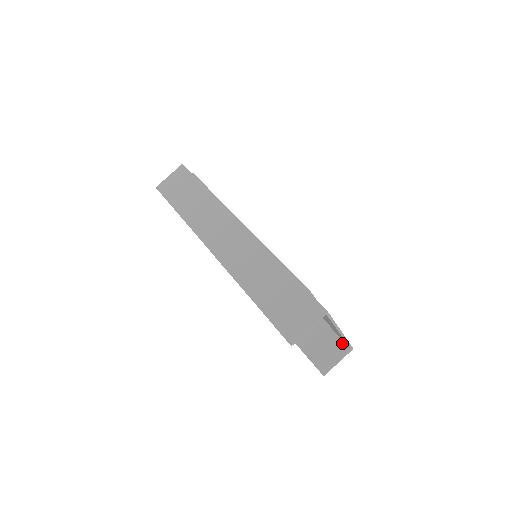
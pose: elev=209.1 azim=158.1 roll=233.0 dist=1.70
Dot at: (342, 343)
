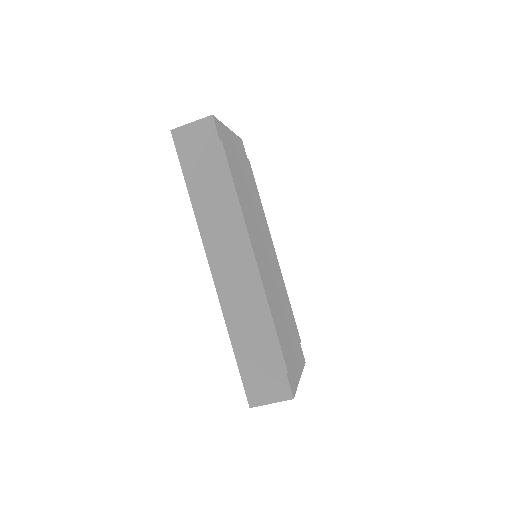
Dot at: occluded
